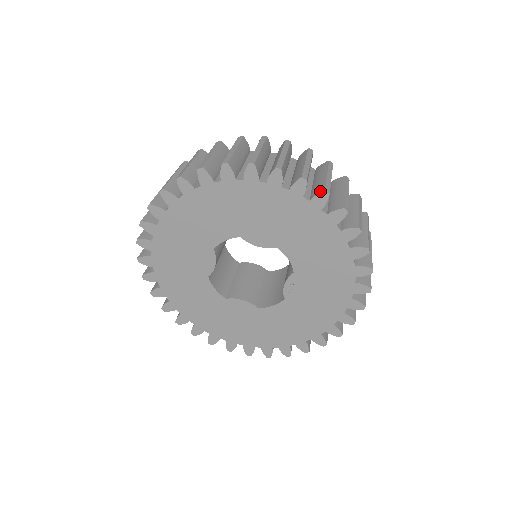
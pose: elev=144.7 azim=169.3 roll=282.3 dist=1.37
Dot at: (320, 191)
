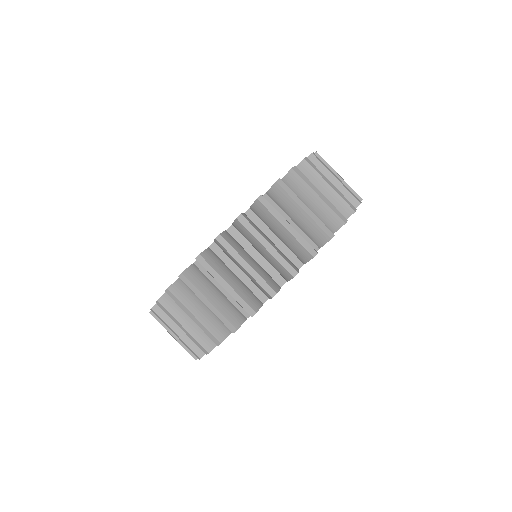
Dot at: (288, 277)
